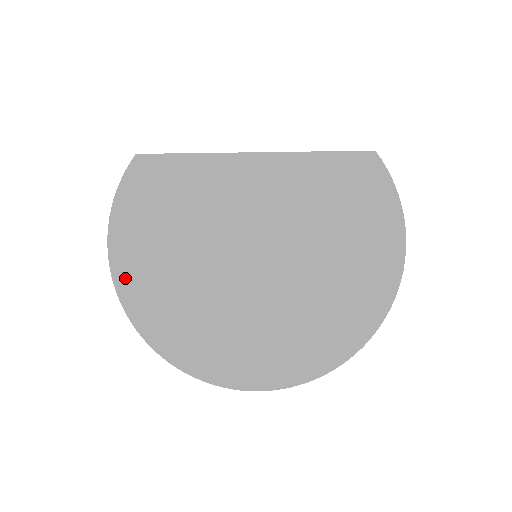
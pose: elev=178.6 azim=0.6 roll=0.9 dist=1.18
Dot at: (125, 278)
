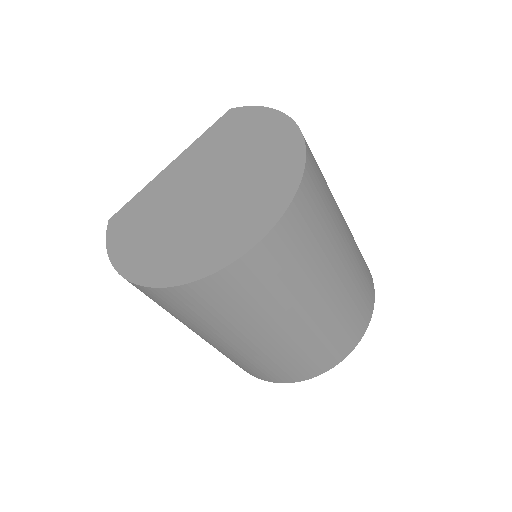
Dot at: (131, 270)
